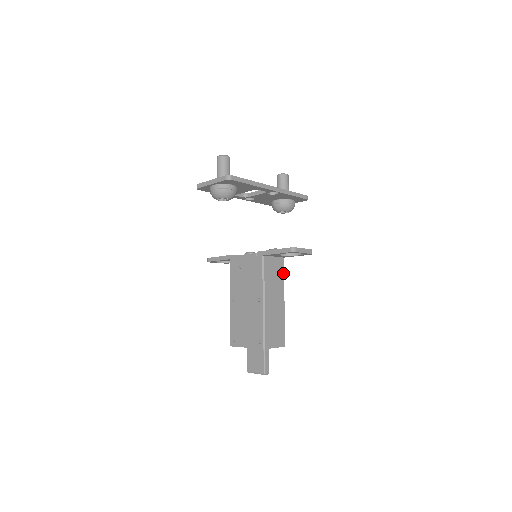
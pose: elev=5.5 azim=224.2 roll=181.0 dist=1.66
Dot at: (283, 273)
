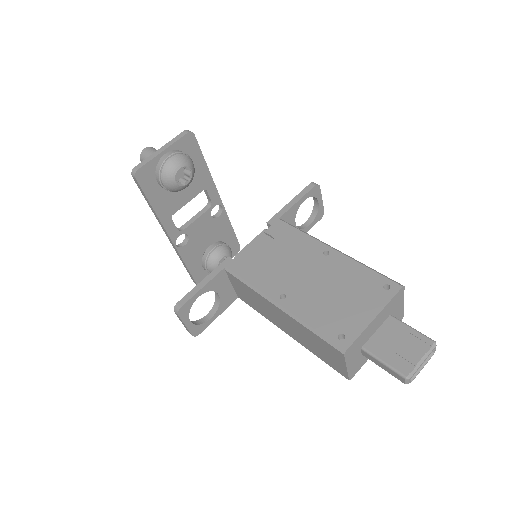
Dot at: occluded
